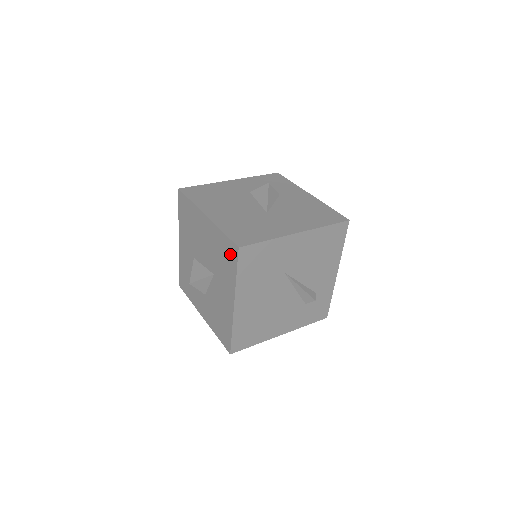
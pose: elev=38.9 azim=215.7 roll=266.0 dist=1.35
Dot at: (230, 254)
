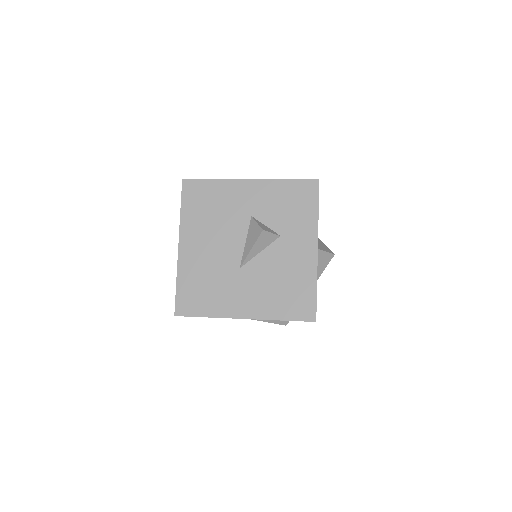
Dot at: occluded
